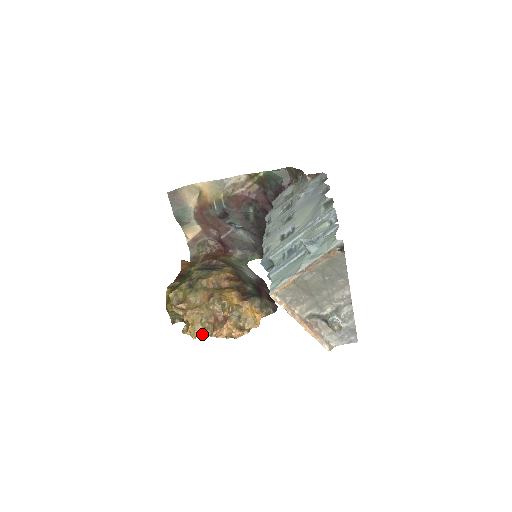
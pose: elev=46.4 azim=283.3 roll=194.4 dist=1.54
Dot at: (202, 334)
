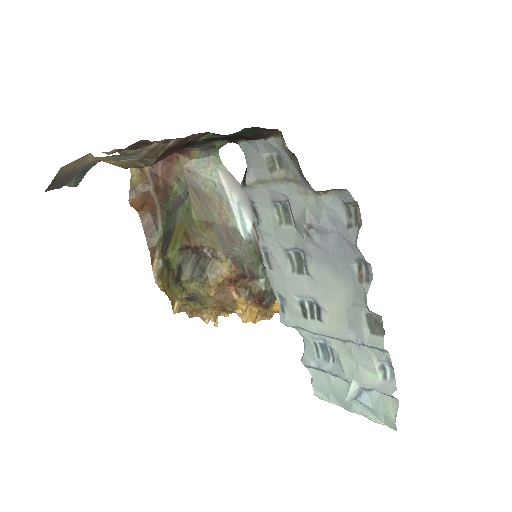
Dot at: (228, 316)
